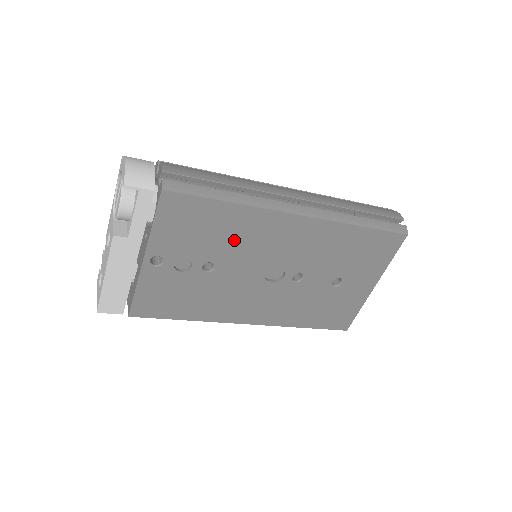
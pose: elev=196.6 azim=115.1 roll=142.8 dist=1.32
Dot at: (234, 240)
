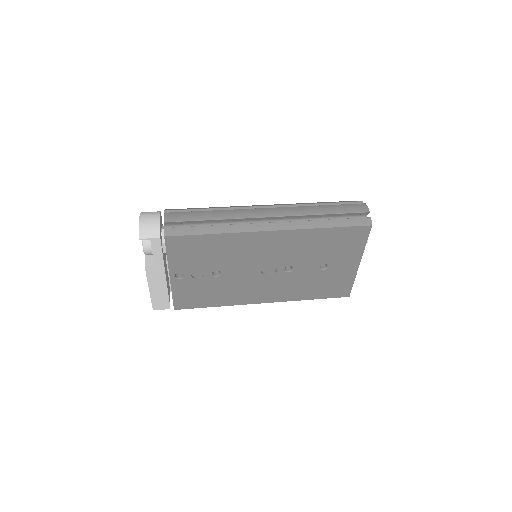
Dot at: (228, 255)
